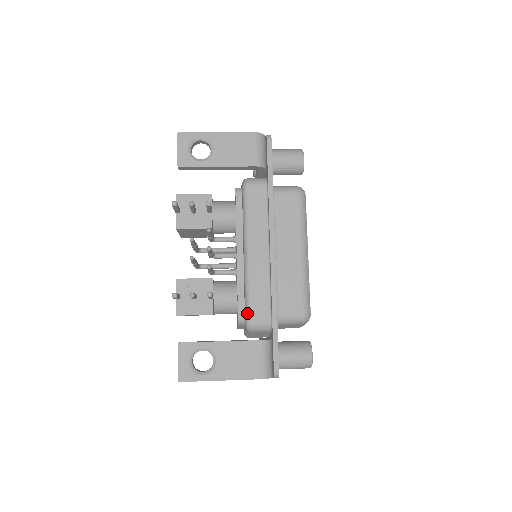
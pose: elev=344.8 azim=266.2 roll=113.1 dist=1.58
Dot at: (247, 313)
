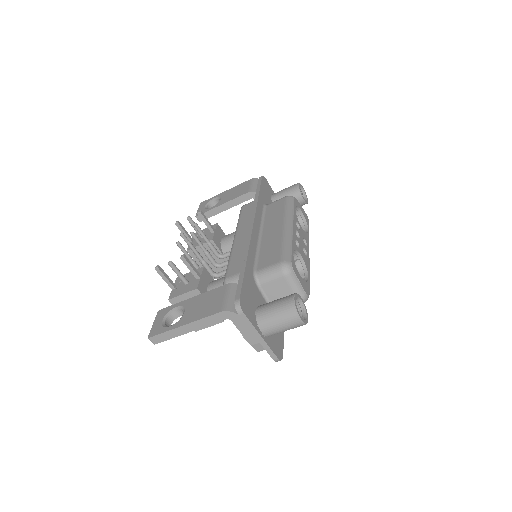
Dot at: (225, 276)
